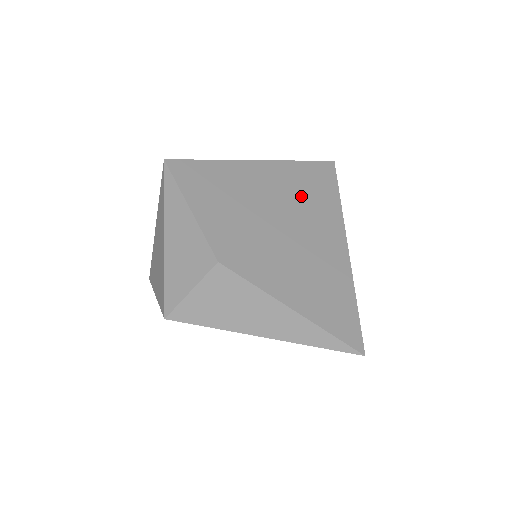
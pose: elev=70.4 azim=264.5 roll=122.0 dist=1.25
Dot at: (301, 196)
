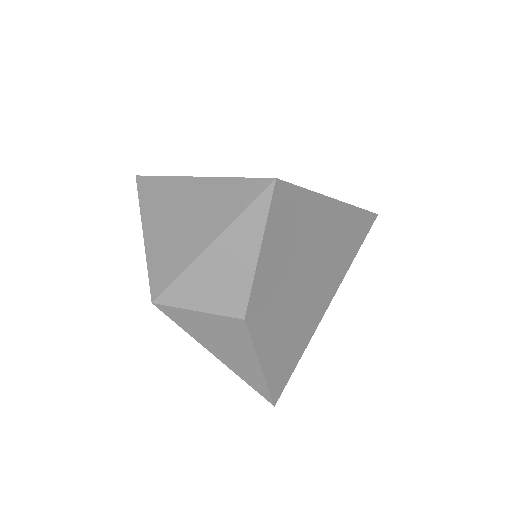
Dot at: (336, 252)
